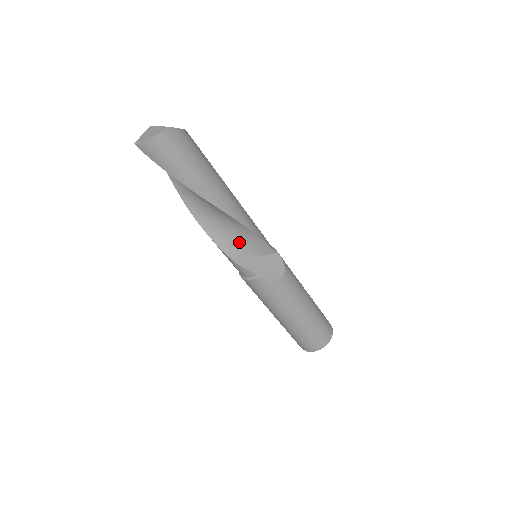
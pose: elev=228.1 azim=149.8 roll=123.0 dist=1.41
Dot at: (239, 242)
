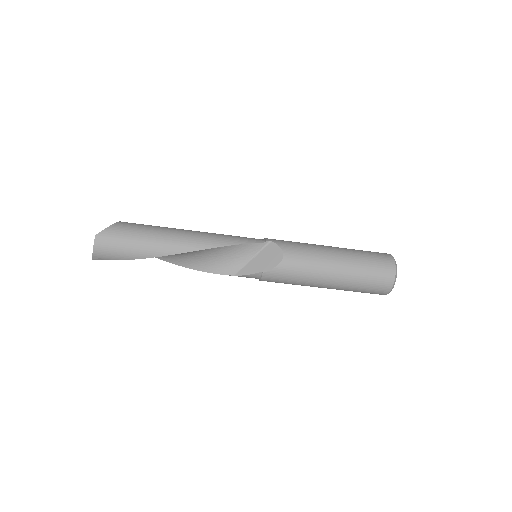
Dot at: (226, 259)
